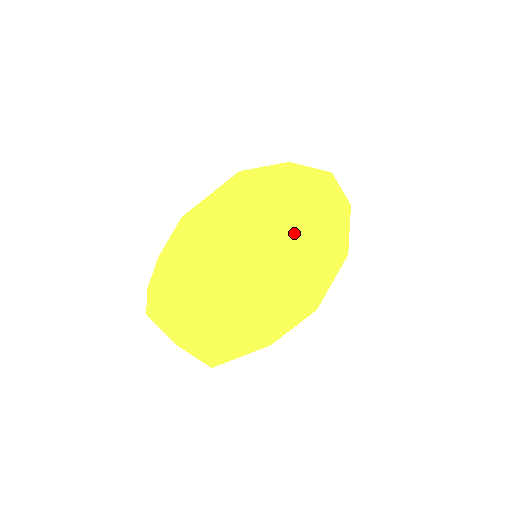
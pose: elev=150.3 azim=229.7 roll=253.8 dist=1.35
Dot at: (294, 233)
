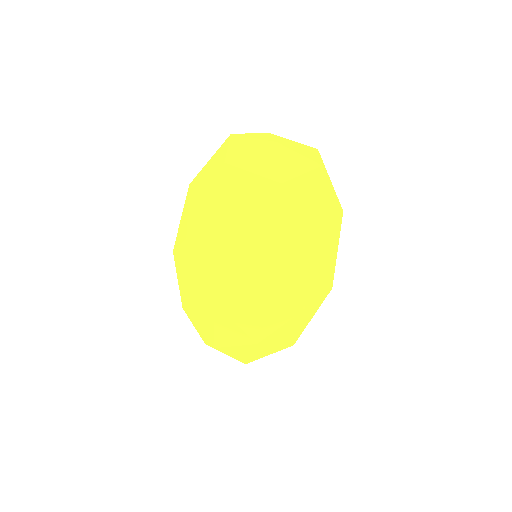
Dot at: (286, 312)
